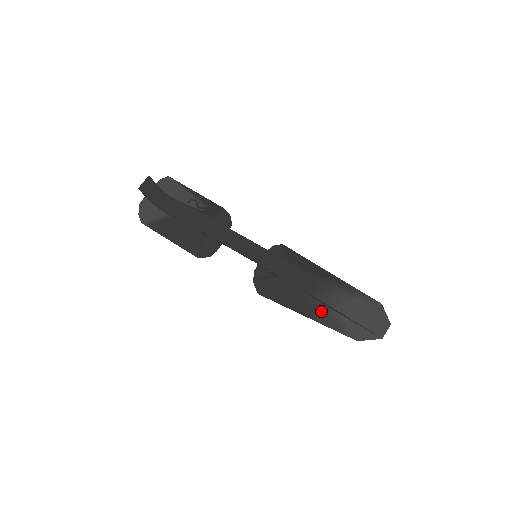
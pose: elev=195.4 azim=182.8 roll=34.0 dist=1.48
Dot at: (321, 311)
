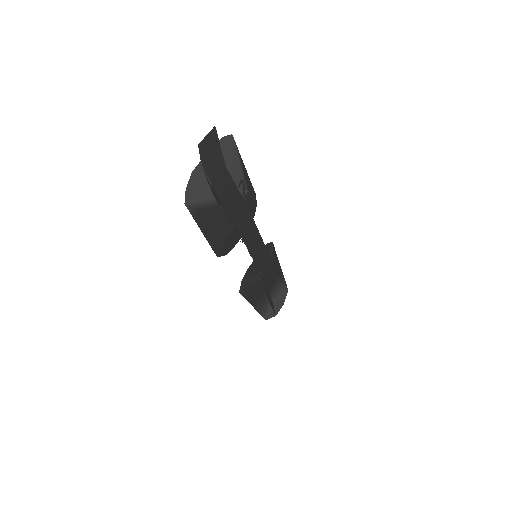
Dot at: (264, 303)
